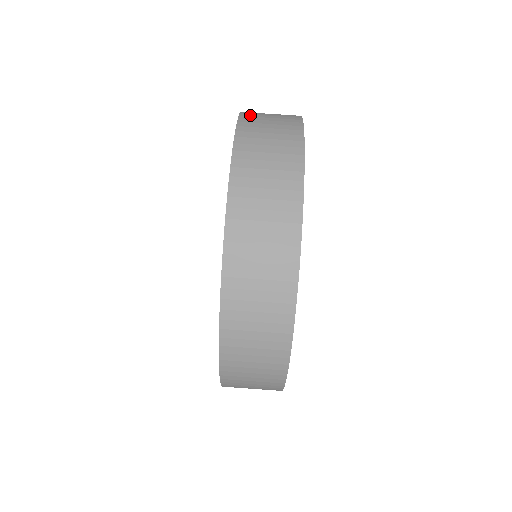
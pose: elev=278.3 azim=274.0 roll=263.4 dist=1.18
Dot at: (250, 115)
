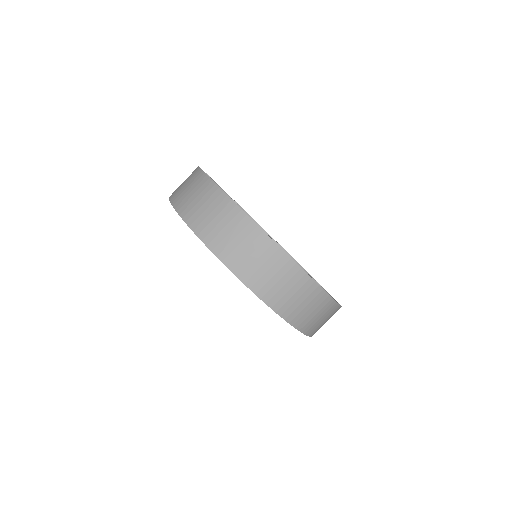
Dot at: (174, 194)
